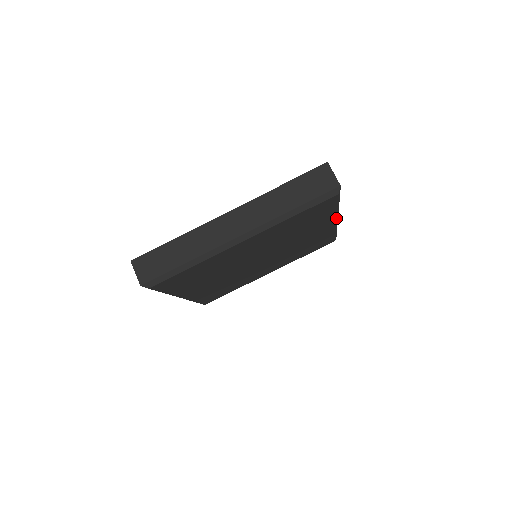
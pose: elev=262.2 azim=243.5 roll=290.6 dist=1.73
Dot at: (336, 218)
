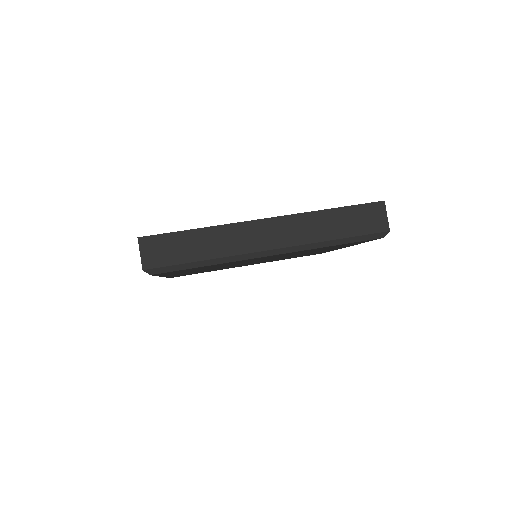
Dot at: occluded
